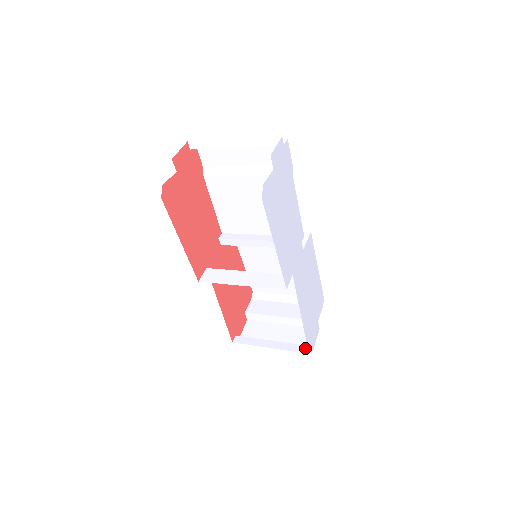
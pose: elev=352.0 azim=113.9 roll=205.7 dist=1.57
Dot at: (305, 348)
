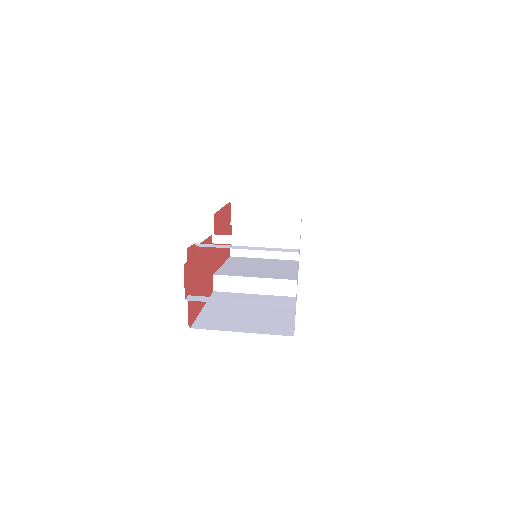
Dot at: (295, 255)
